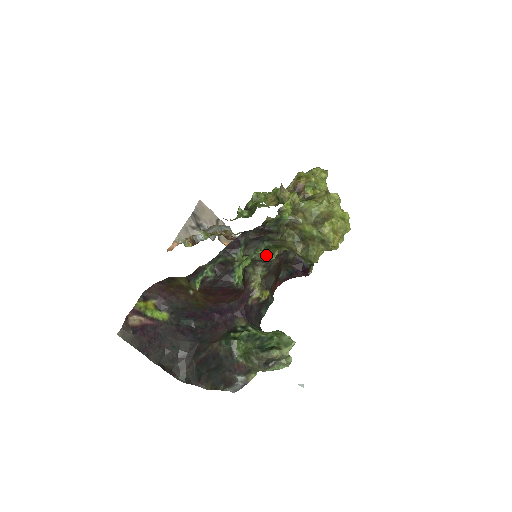
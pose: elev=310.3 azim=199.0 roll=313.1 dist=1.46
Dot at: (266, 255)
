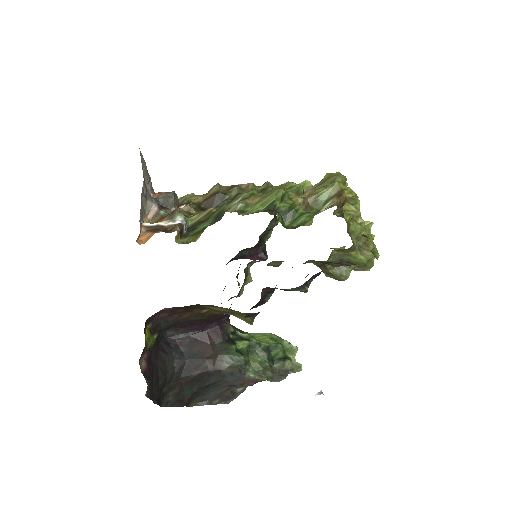
Dot at: (281, 262)
